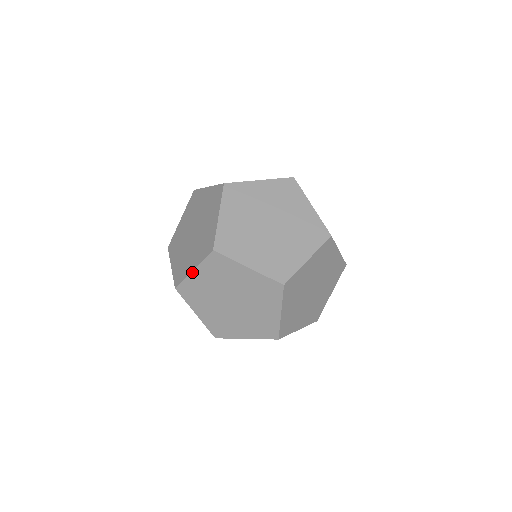
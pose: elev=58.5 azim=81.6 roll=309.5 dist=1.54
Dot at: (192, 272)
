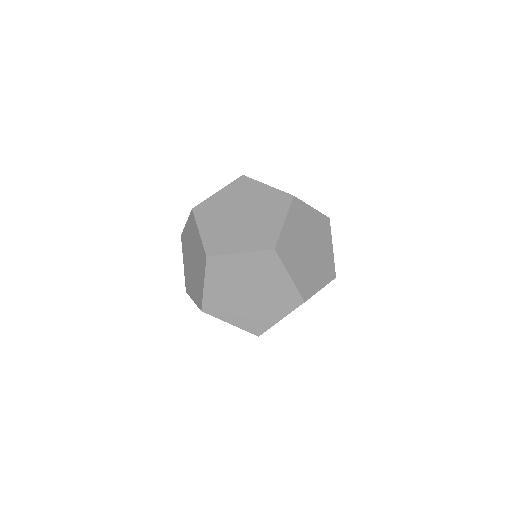
Dot at: (216, 193)
